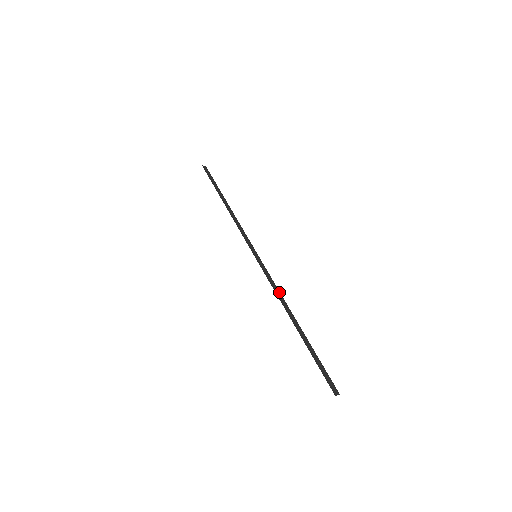
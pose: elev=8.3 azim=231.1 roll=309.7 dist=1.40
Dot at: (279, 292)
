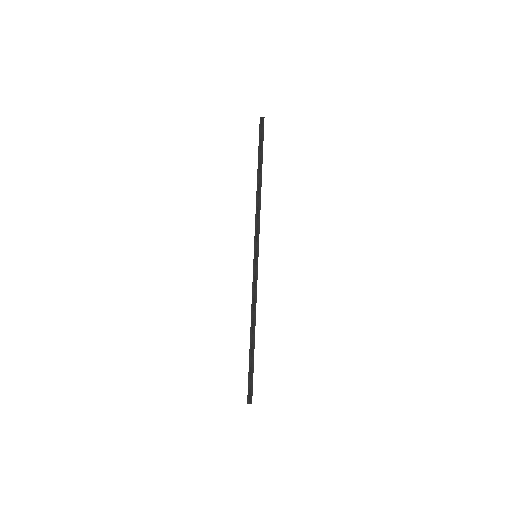
Dot at: (256, 301)
